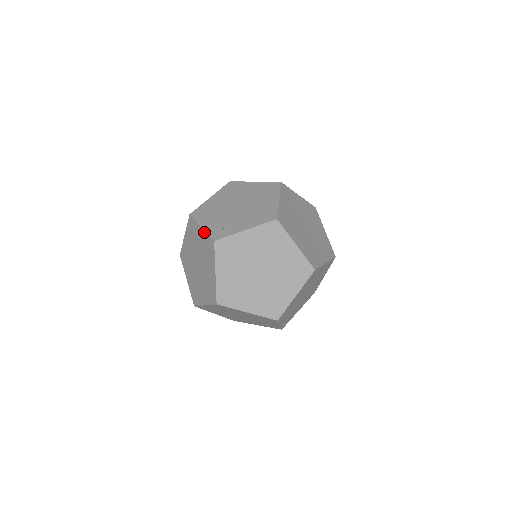
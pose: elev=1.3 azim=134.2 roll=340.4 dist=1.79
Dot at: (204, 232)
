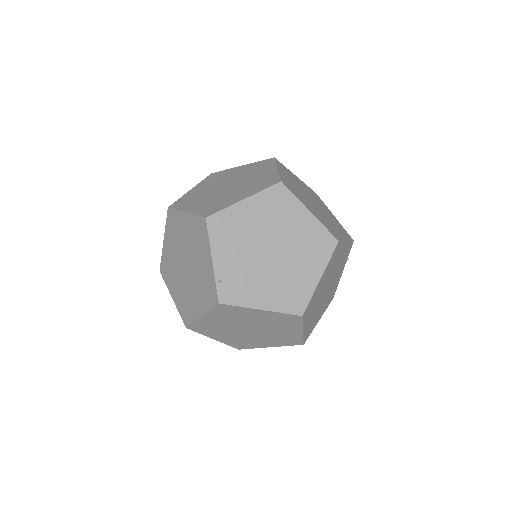
Dot at: occluded
